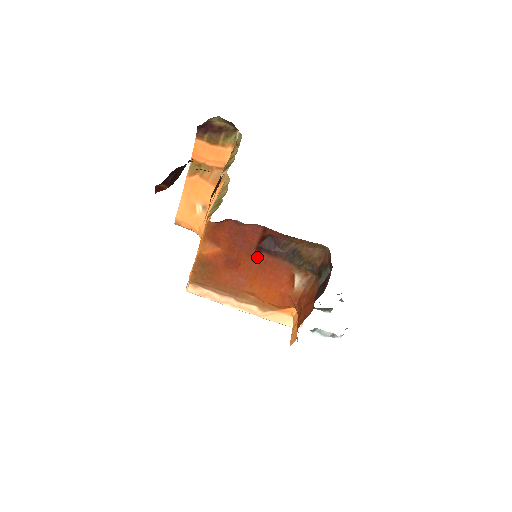
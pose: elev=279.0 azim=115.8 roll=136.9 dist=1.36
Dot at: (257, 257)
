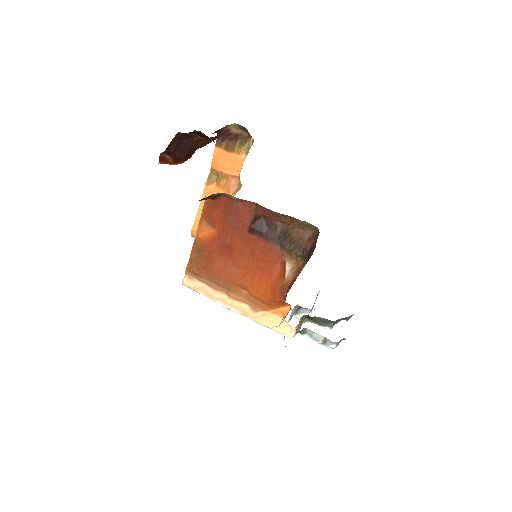
Dot at: (250, 241)
